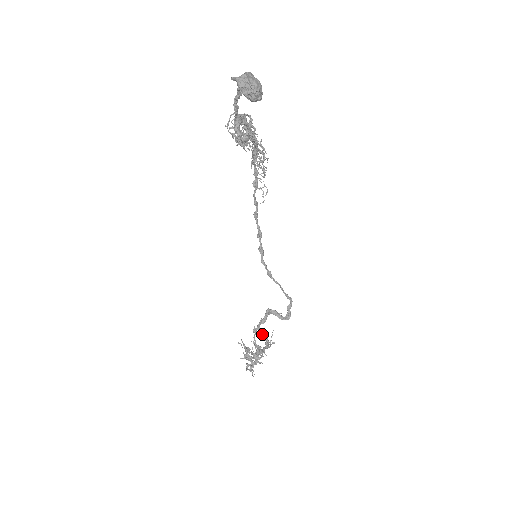
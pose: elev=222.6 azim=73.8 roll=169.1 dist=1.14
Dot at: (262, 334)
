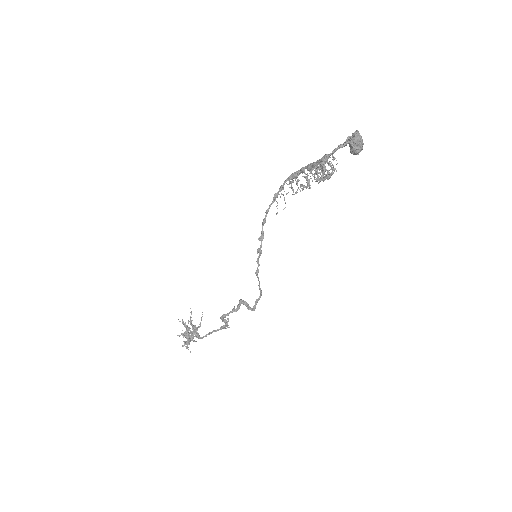
Dot at: (225, 319)
